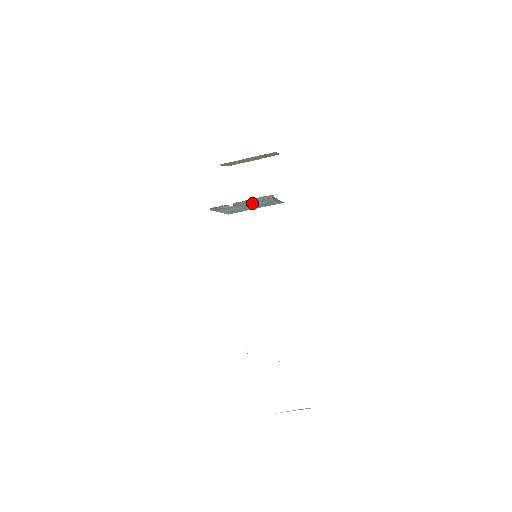
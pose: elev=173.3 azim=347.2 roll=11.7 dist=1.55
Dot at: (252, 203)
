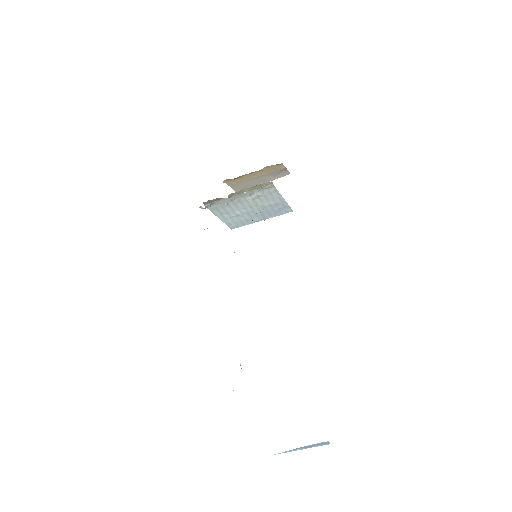
Dot at: (251, 199)
